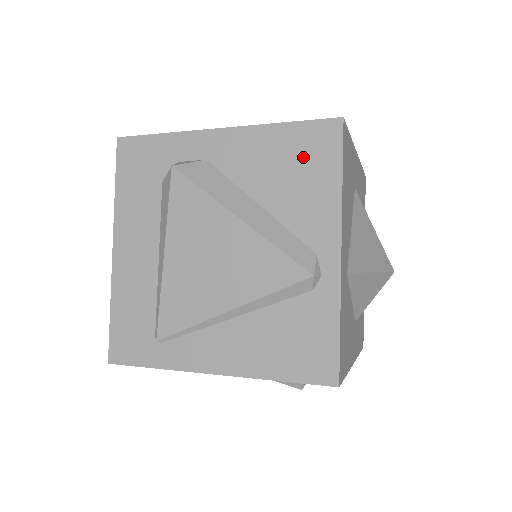
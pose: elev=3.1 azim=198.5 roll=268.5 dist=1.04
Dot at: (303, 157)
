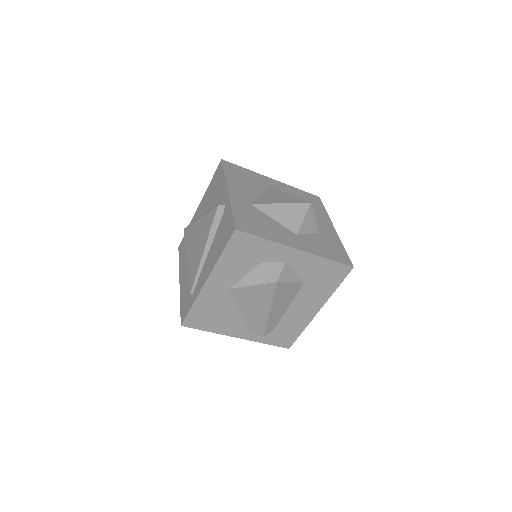
Dot at: (216, 182)
